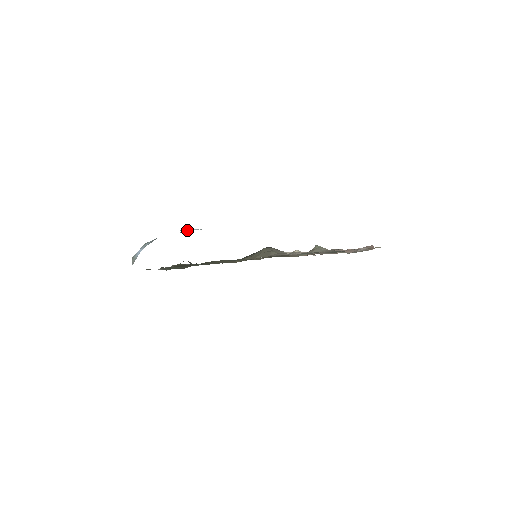
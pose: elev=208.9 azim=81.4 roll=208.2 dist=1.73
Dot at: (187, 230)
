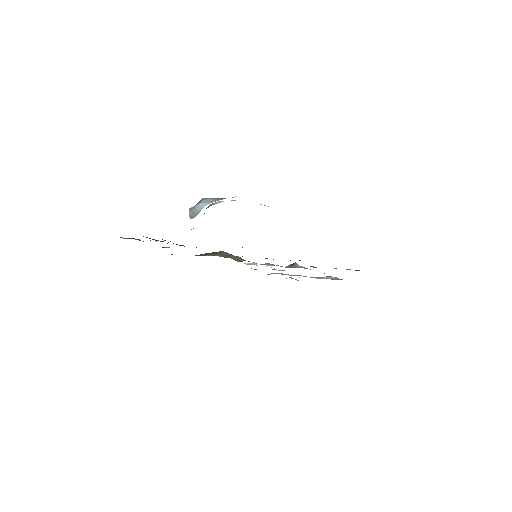
Dot at: occluded
